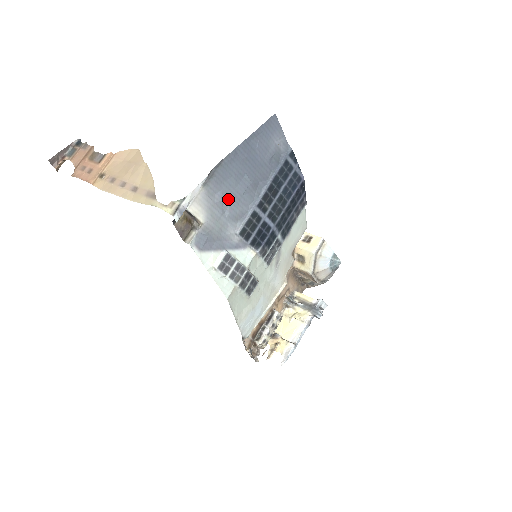
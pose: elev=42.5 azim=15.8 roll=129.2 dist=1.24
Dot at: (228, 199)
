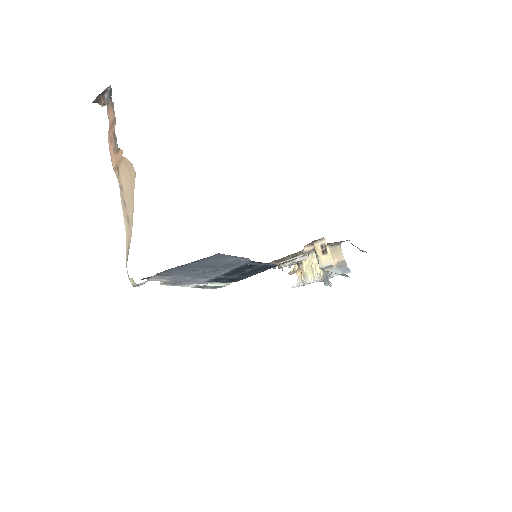
Dot at: (186, 275)
